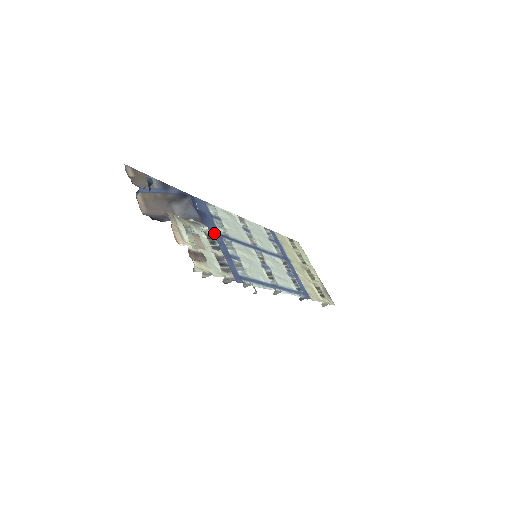
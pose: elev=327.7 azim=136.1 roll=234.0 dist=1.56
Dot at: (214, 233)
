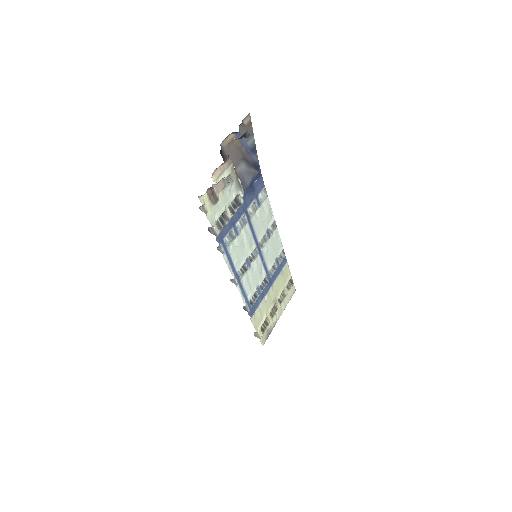
Dot at: (243, 204)
